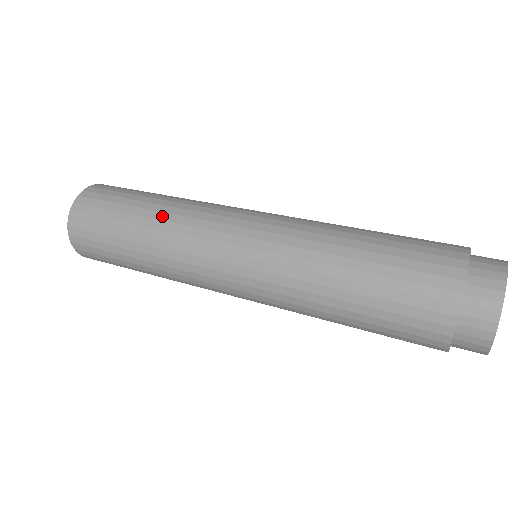
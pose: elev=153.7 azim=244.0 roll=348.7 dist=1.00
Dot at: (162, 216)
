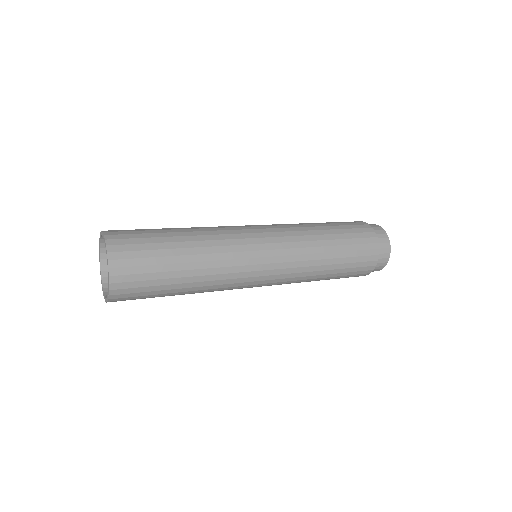
Dot at: (205, 258)
